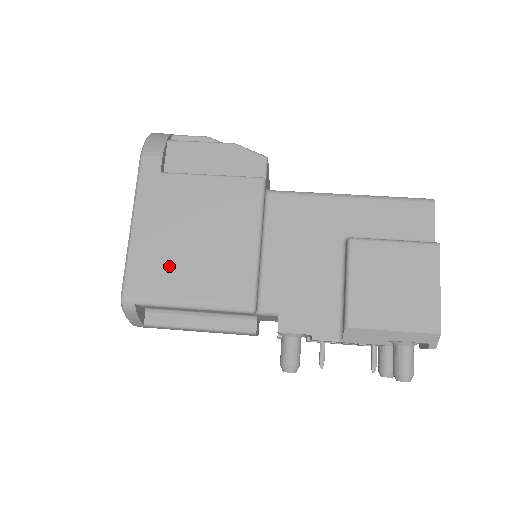
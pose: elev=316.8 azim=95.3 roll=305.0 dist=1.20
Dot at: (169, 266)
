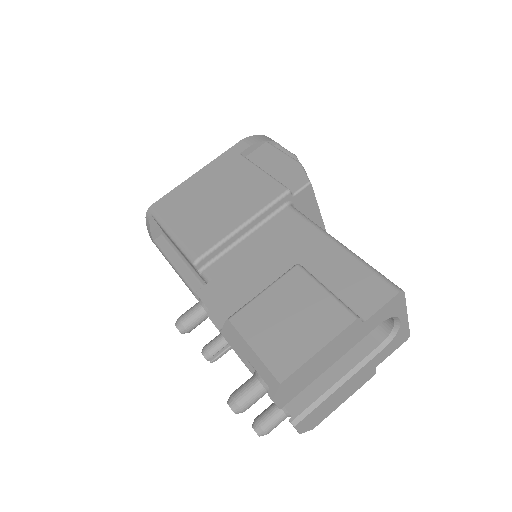
Dot at: (186, 205)
